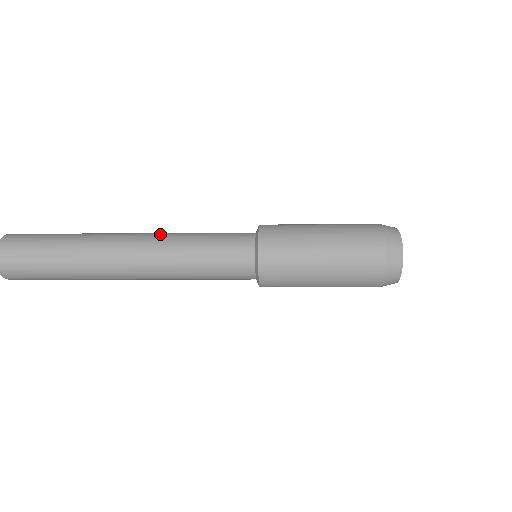
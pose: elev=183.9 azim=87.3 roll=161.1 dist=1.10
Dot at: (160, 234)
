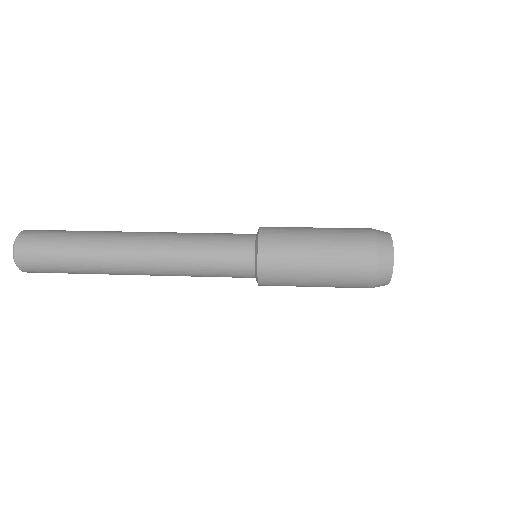
Dot at: (165, 236)
